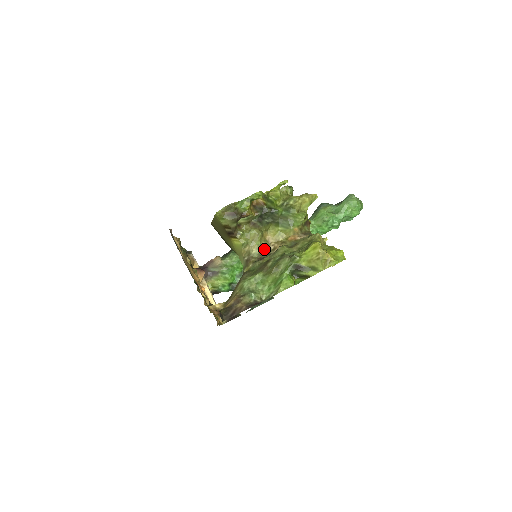
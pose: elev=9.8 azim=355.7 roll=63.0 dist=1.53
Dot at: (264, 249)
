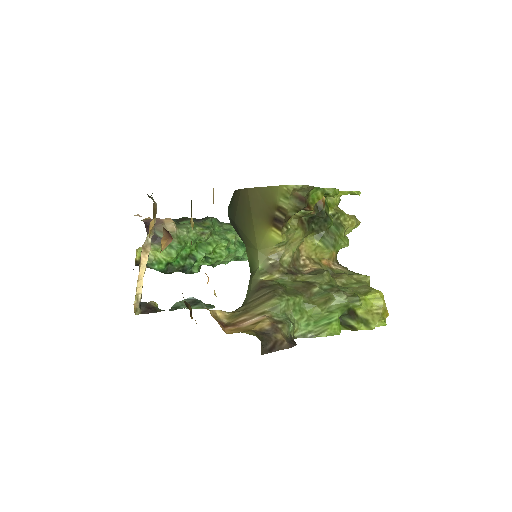
Dot at: (294, 260)
